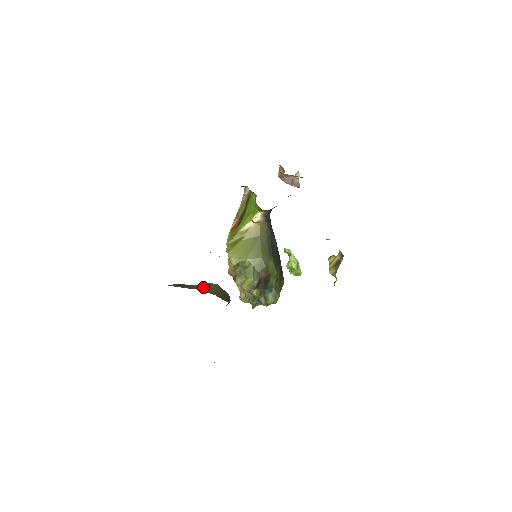
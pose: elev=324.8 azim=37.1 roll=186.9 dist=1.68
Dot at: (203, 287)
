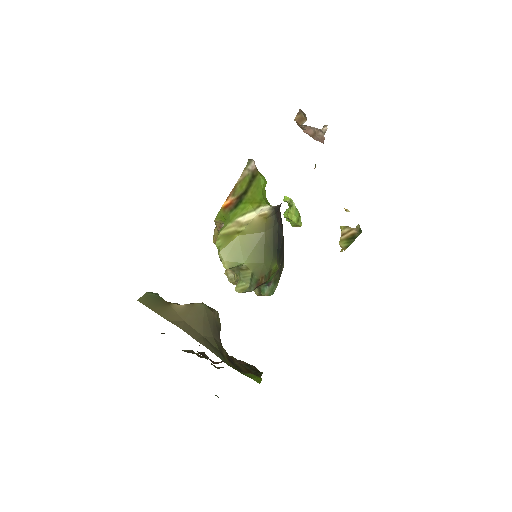
Dot at: (186, 317)
